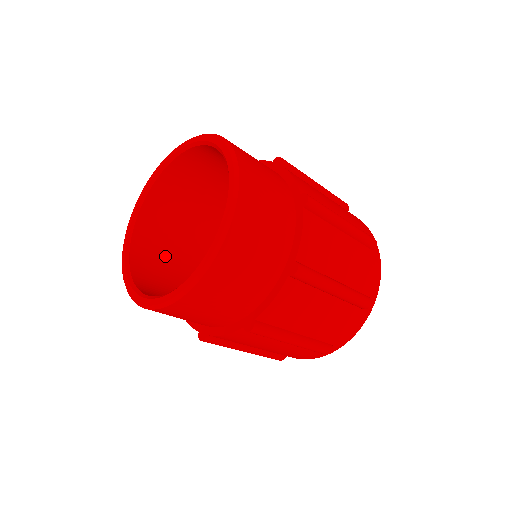
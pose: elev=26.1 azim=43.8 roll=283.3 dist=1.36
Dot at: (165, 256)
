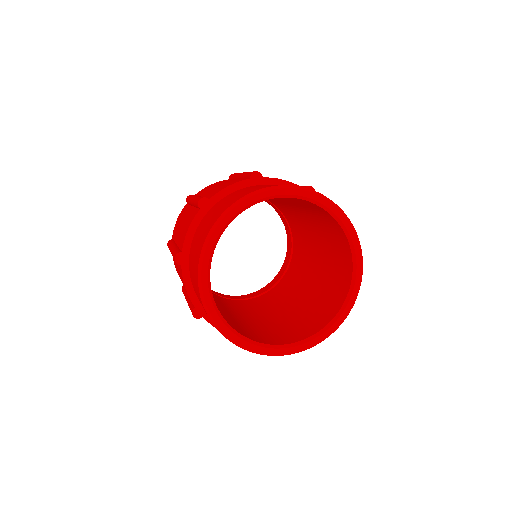
Dot at: occluded
